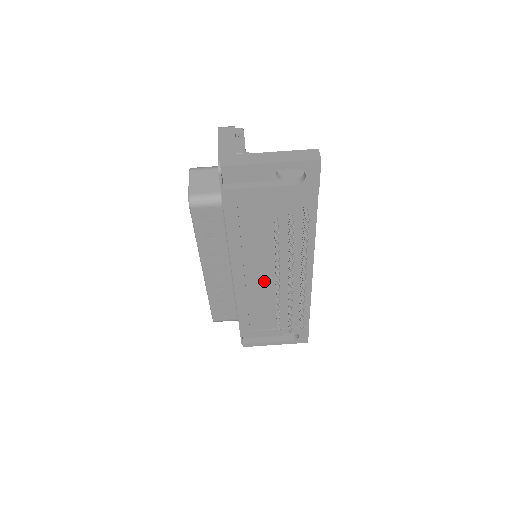
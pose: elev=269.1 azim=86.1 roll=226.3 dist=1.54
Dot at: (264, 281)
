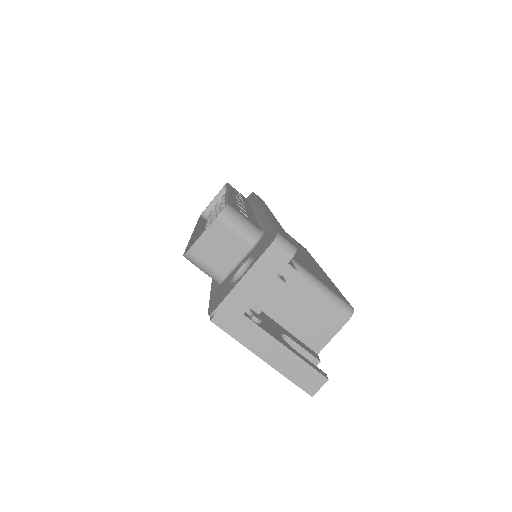
Dot at: occluded
